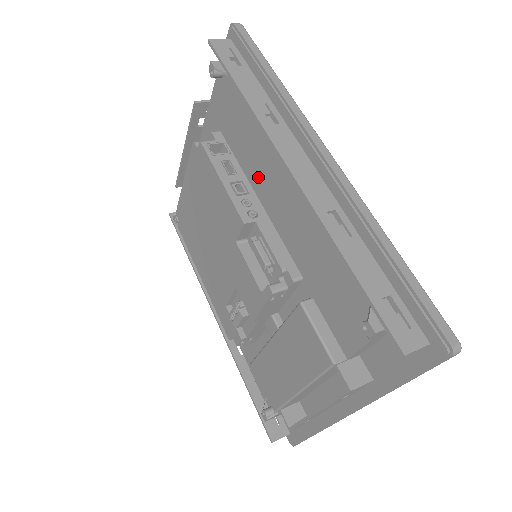
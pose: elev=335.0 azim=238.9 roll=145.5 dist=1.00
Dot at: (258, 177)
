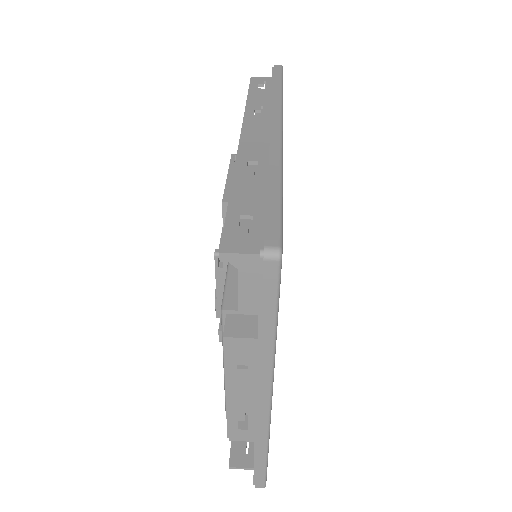
Dot at: occluded
